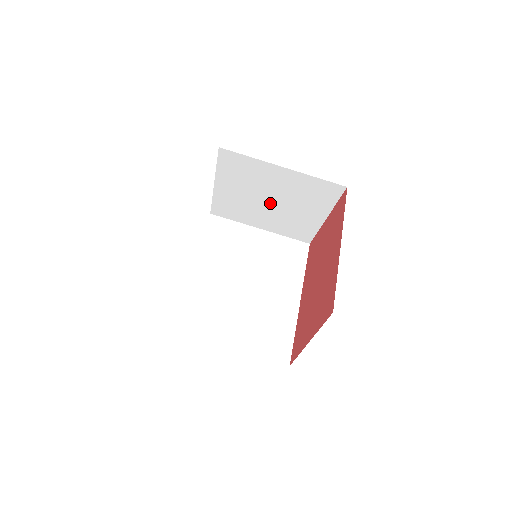
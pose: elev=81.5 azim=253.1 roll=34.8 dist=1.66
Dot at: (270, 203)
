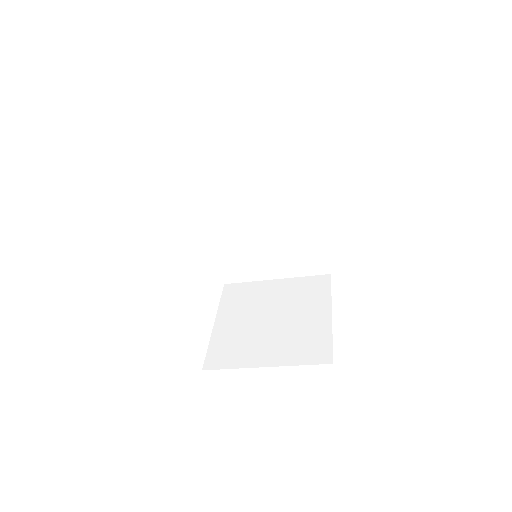
Dot at: occluded
